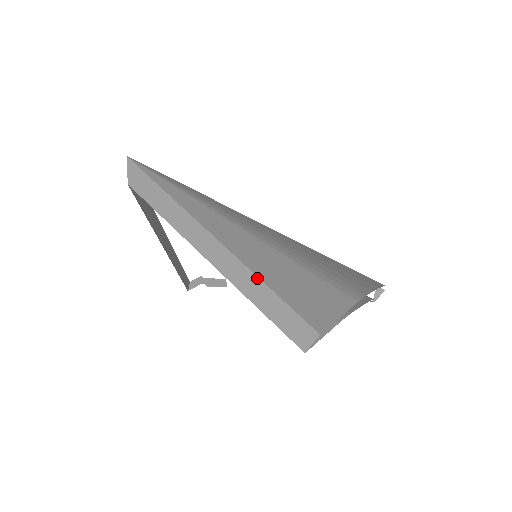
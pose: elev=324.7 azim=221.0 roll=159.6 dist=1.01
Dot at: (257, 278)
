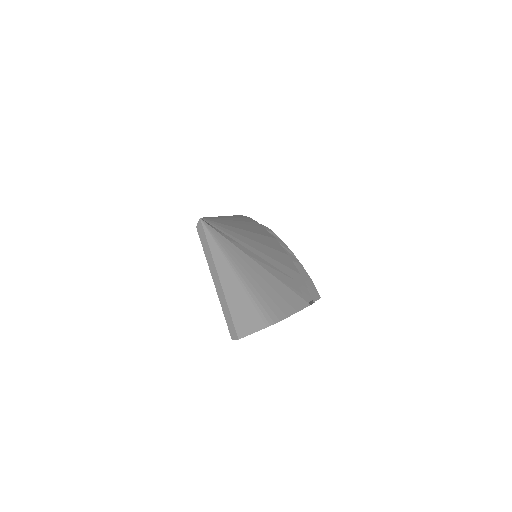
Dot at: (227, 305)
